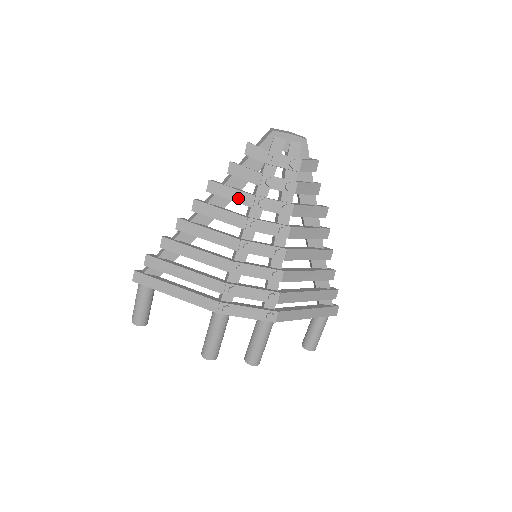
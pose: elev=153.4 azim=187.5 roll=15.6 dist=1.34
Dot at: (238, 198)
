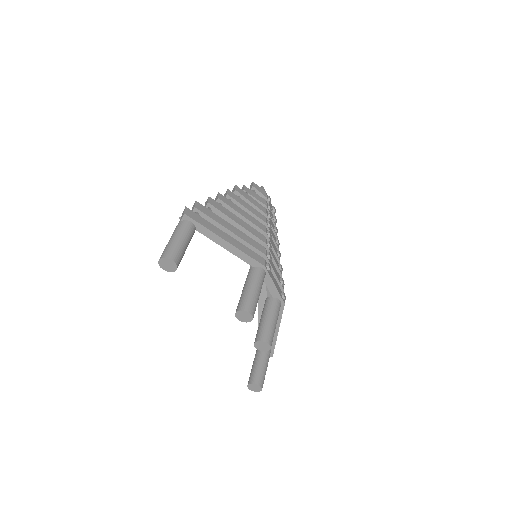
Dot at: (256, 204)
